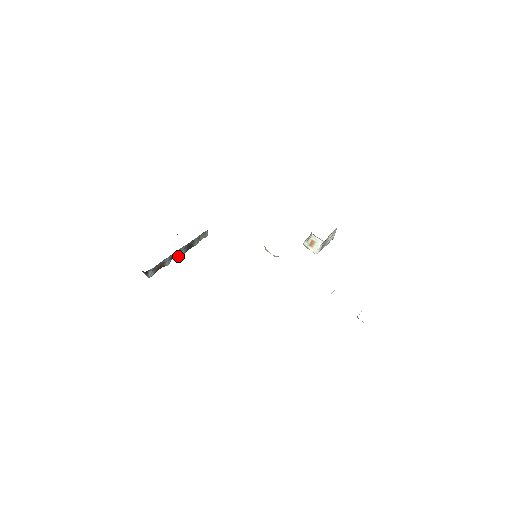
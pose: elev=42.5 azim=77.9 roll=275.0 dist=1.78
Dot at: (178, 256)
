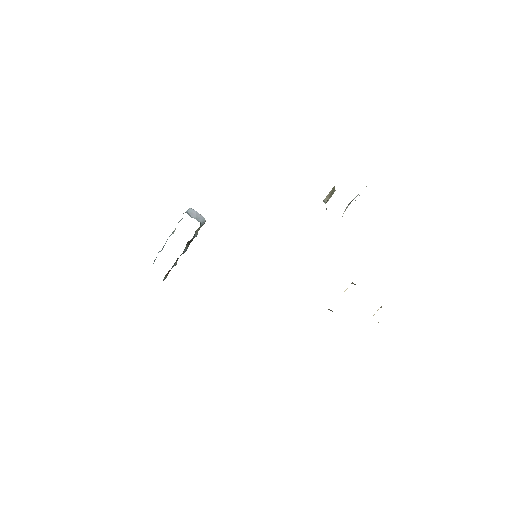
Dot at: occluded
